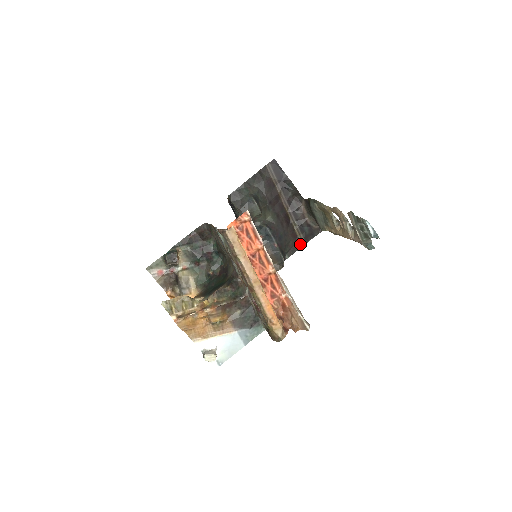
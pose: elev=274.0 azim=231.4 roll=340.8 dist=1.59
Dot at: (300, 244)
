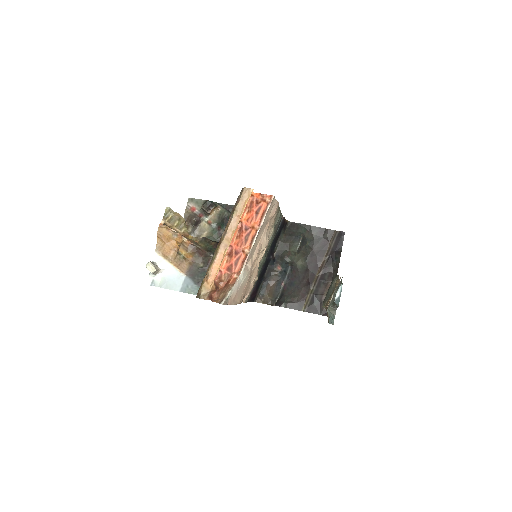
Dot at: (301, 307)
